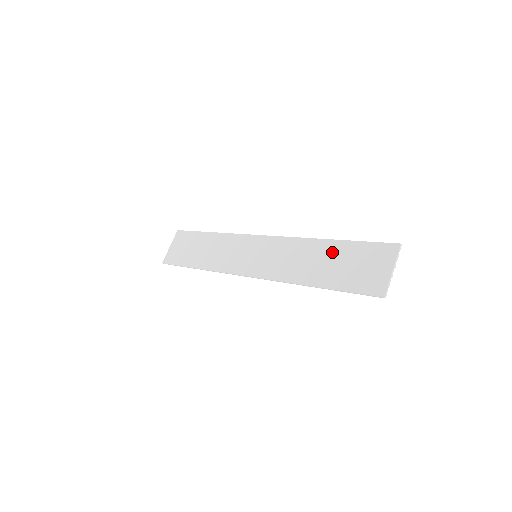
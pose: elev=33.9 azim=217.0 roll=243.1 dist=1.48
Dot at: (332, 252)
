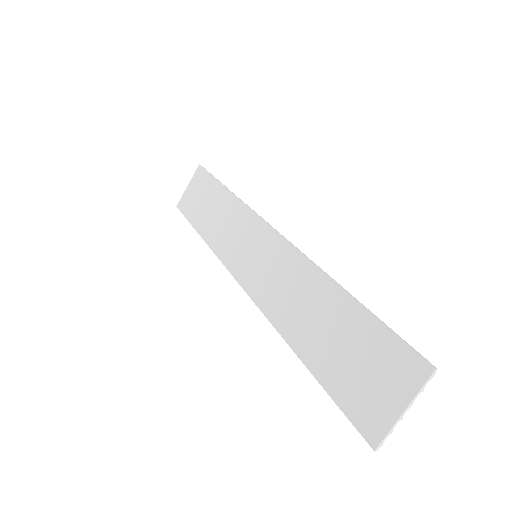
Dot at: (337, 313)
